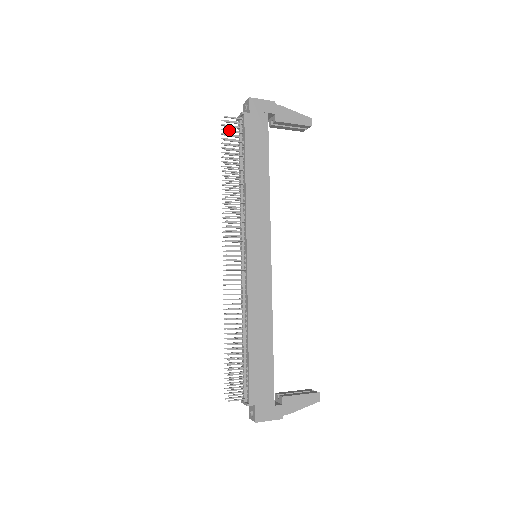
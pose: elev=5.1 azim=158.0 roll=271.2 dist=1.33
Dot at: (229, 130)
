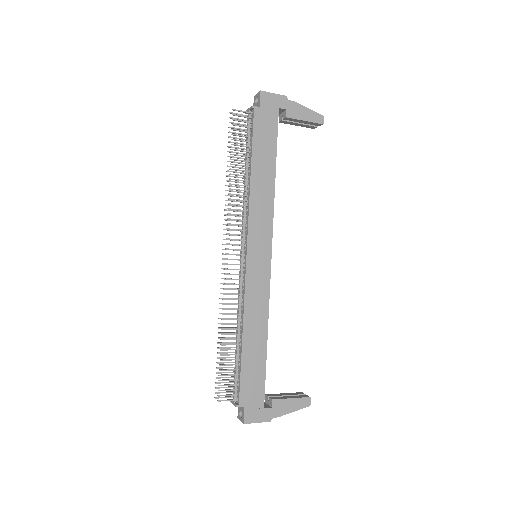
Dot at: (237, 123)
